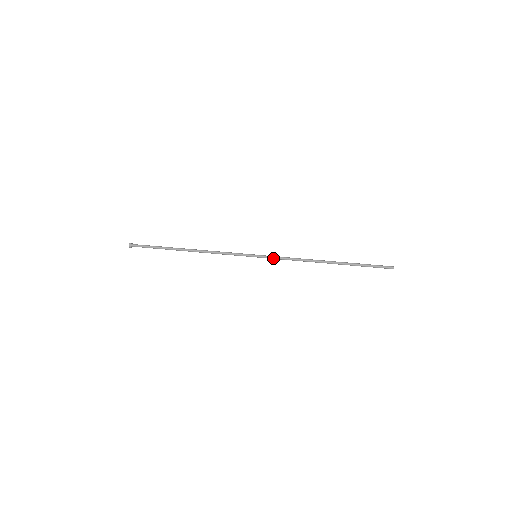
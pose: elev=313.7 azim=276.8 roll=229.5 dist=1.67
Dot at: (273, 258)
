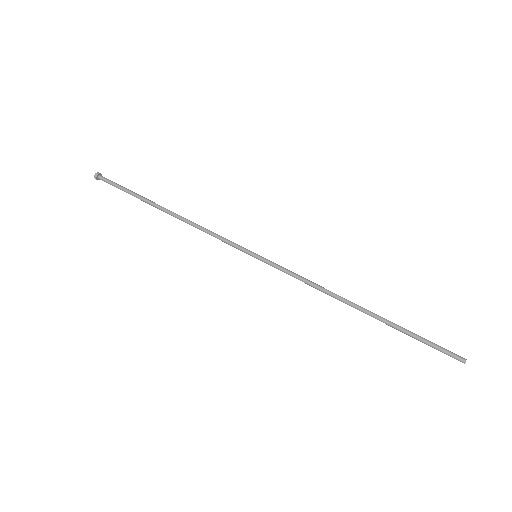
Dot at: (279, 268)
